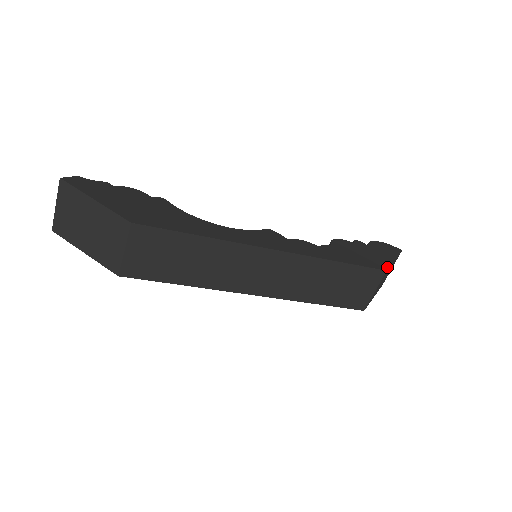
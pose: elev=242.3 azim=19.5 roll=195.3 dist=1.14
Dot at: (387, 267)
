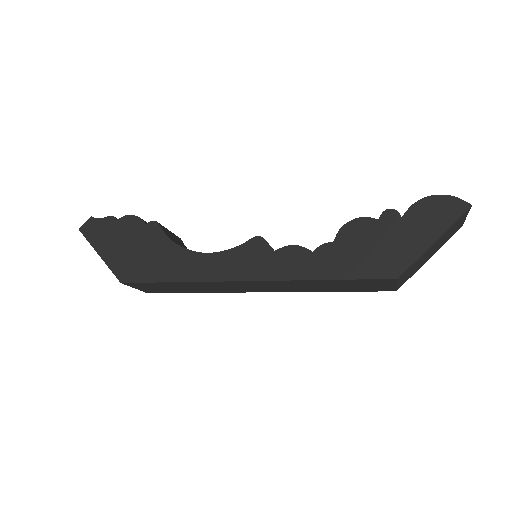
Dot at: (404, 269)
